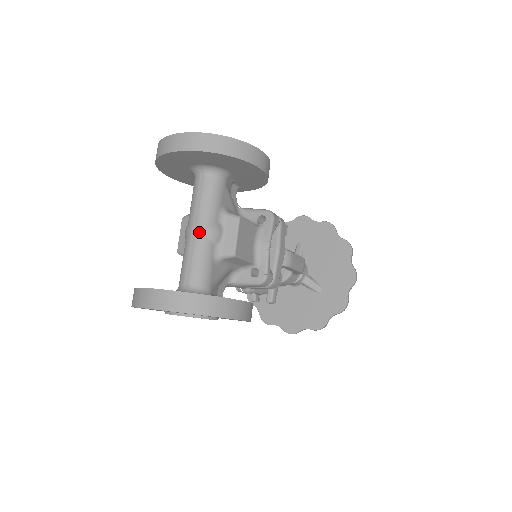
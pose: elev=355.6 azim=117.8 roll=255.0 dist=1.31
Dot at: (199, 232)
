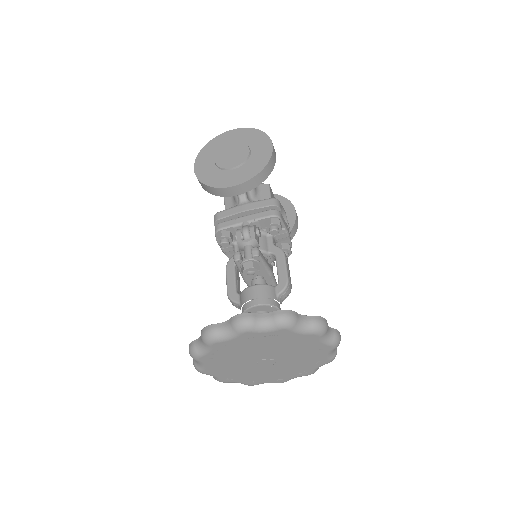
Dot at: occluded
